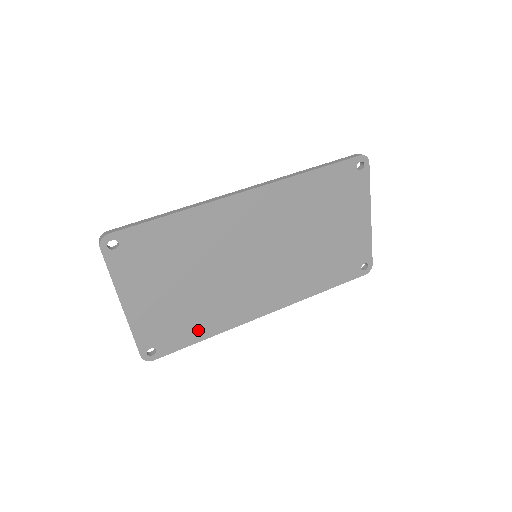
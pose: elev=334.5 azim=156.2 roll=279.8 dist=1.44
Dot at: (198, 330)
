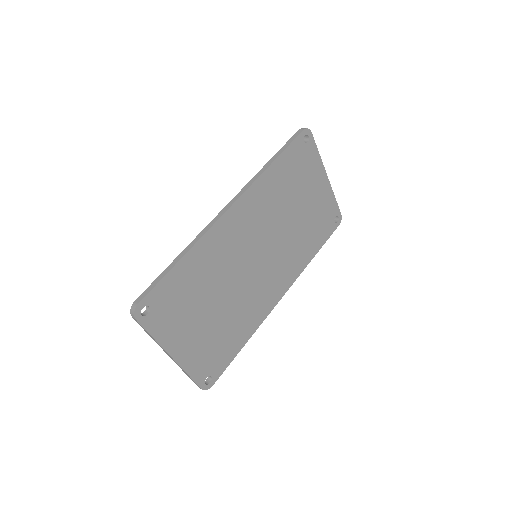
Dot at: (236, 342)
